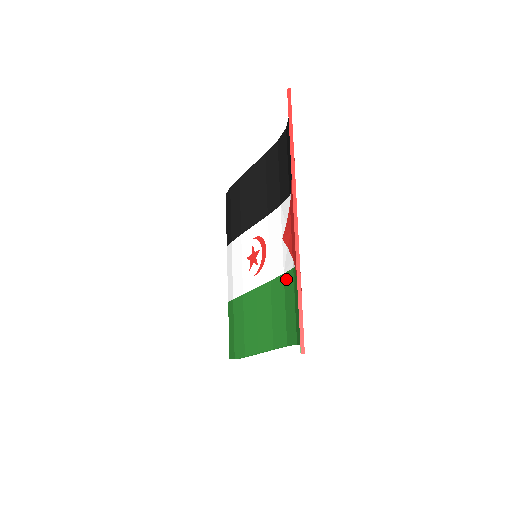
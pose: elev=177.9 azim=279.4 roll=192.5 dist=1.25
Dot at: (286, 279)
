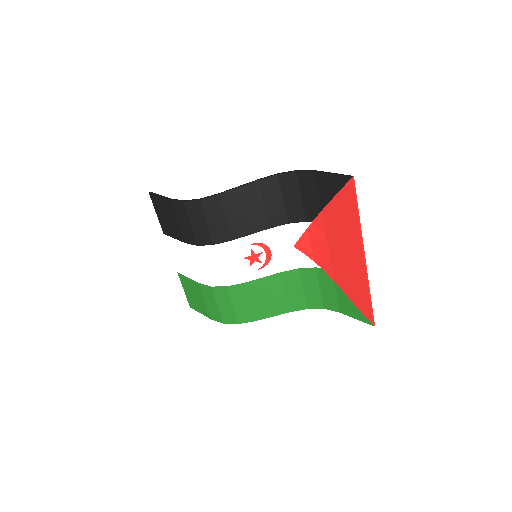
Dot at: (303, 272)
